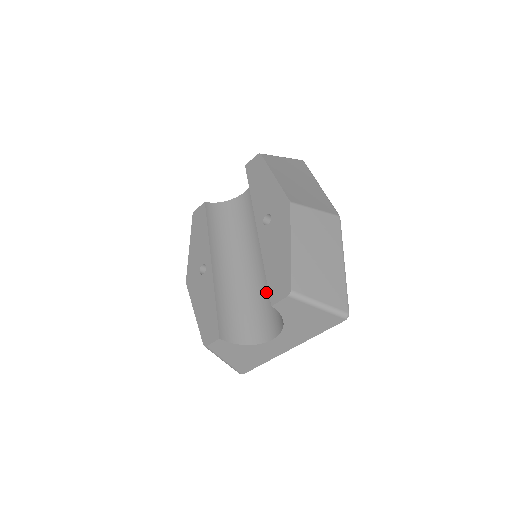
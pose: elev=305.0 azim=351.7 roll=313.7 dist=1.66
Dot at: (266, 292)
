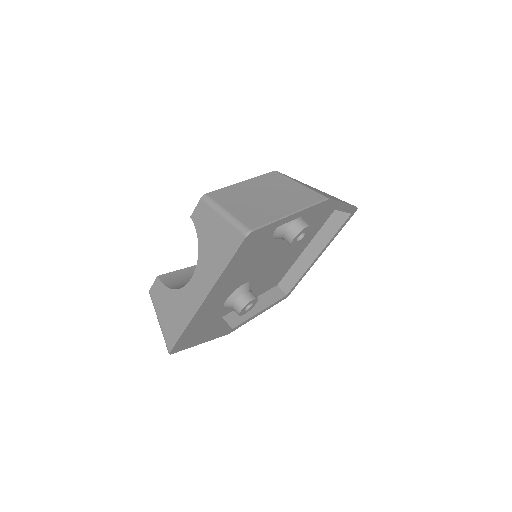
Dot at: occluded
